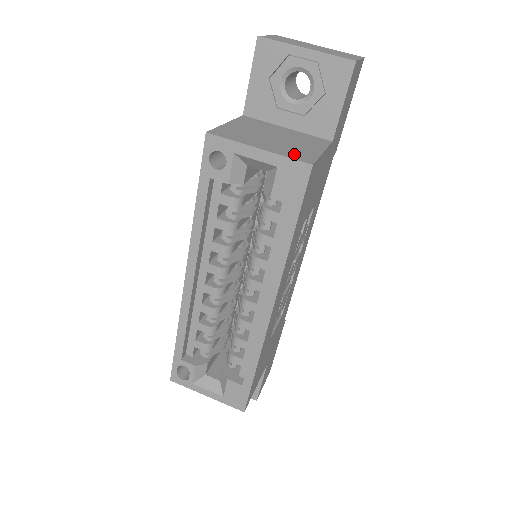
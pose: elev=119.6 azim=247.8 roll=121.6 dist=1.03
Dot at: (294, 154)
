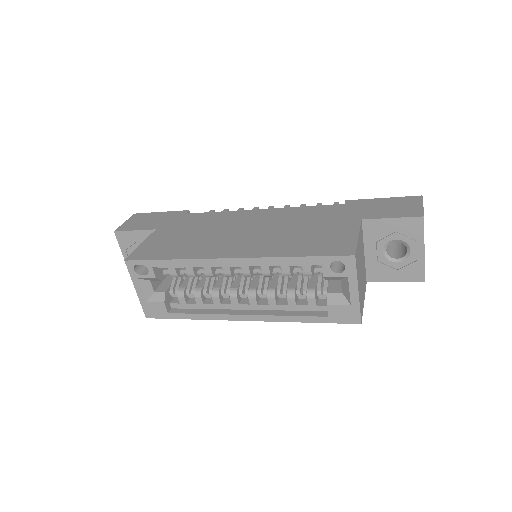
Dot at: (361, 305)
